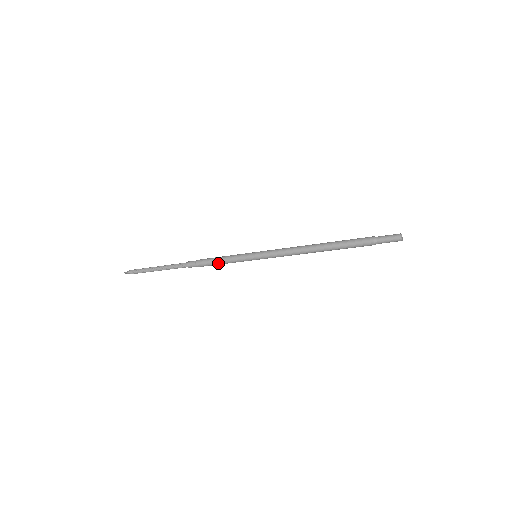
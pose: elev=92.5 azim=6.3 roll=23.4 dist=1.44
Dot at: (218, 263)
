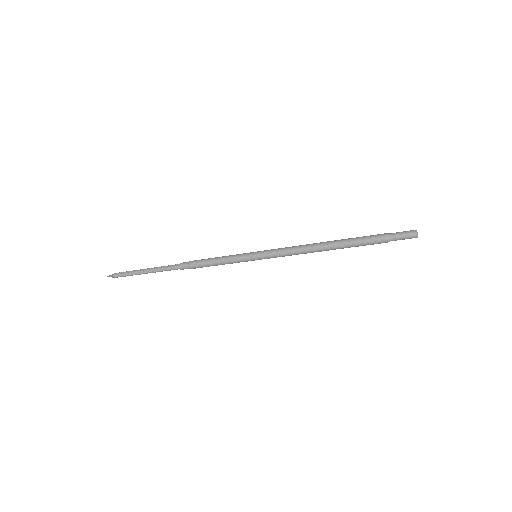
Dot at: (213, 264)
